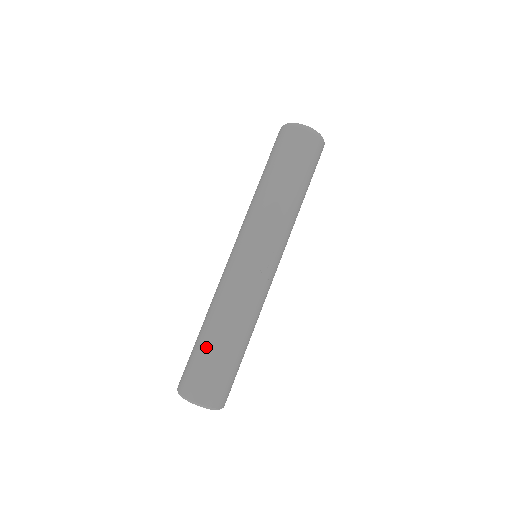
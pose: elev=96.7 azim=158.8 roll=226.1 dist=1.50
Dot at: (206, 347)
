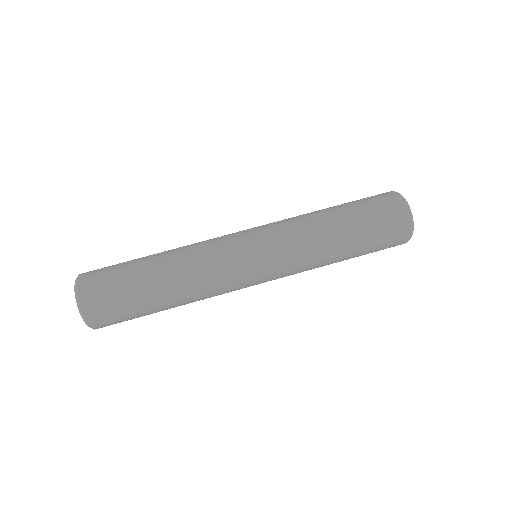
Dot at: (140, 289)
